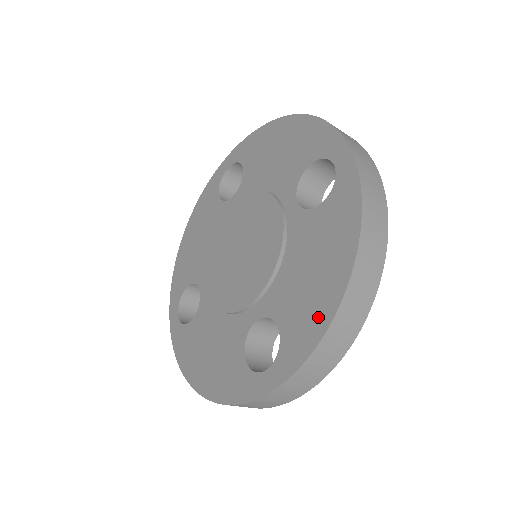
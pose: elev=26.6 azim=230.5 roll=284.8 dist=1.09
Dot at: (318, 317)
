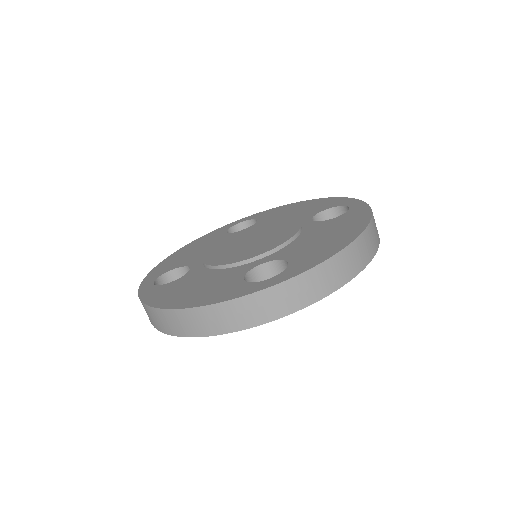
Dot at: (331, 249)
